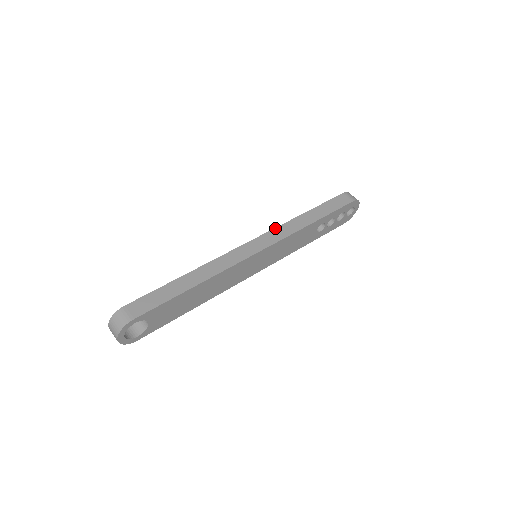
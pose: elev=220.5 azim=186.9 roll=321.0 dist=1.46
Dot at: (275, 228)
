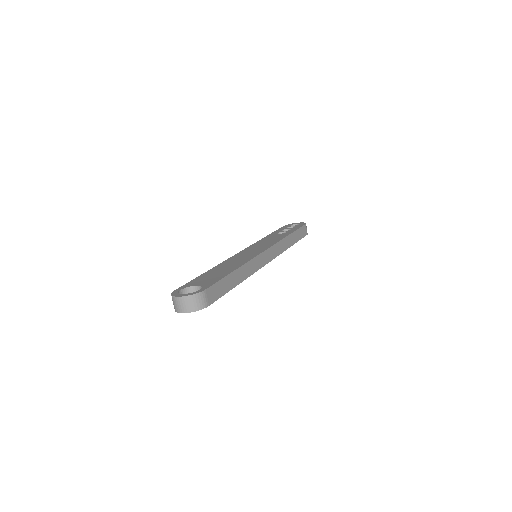
Dot at: (278, 242)
